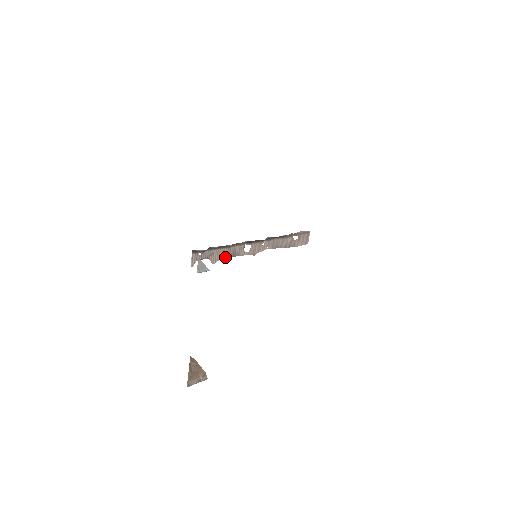
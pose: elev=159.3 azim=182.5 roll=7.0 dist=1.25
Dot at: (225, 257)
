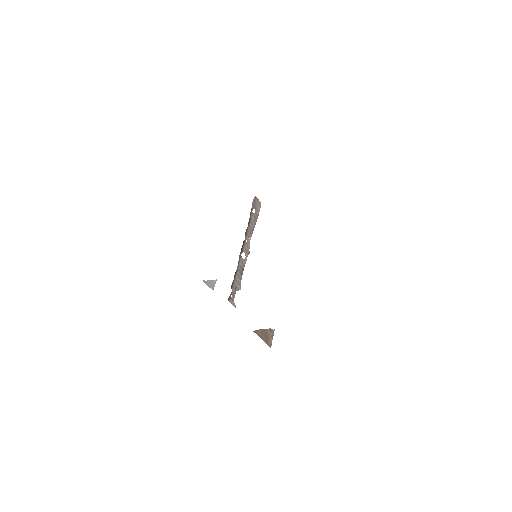
Dot at: (241, 277)
